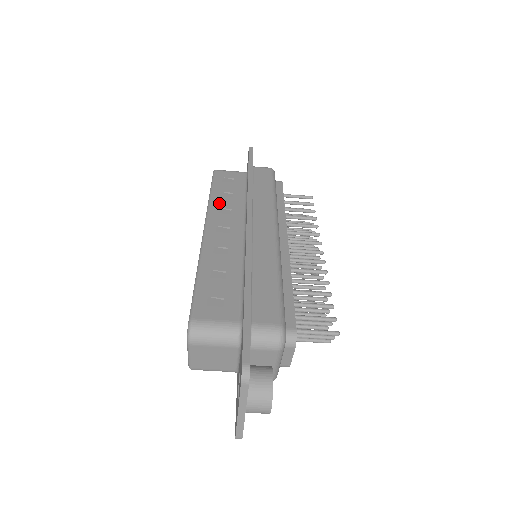
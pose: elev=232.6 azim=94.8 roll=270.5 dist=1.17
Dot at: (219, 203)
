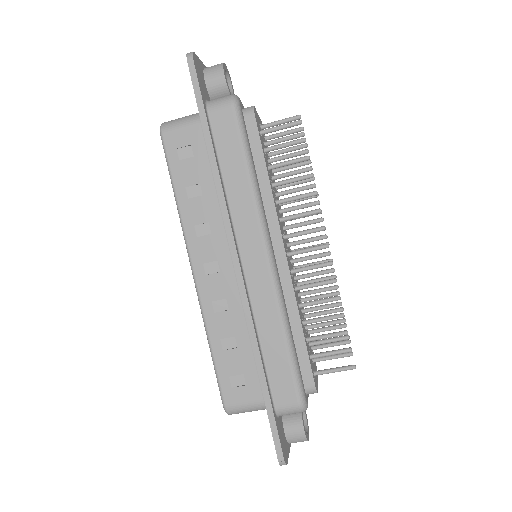
Dot at: (191, 215)
